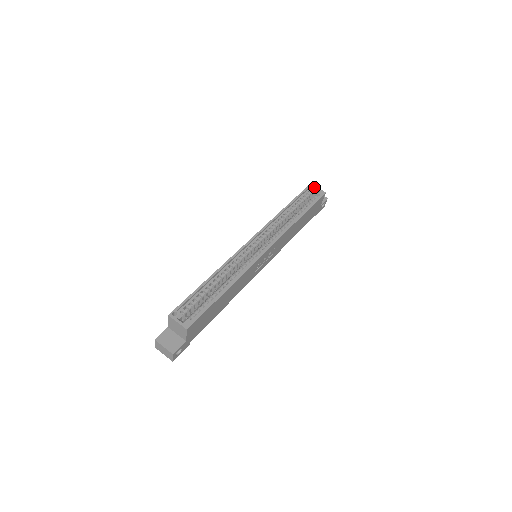
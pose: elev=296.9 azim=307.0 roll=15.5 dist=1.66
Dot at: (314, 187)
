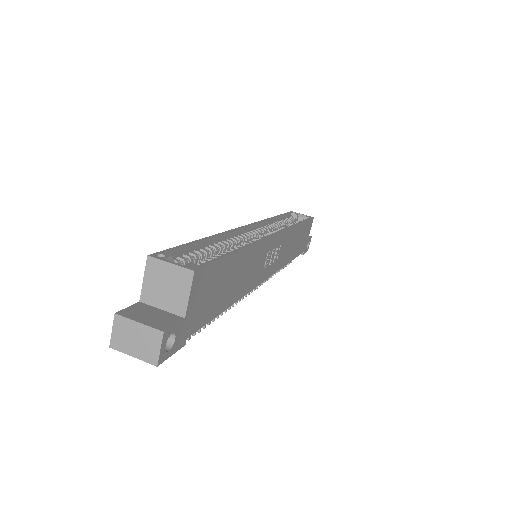
Dot at: (297, 213)
